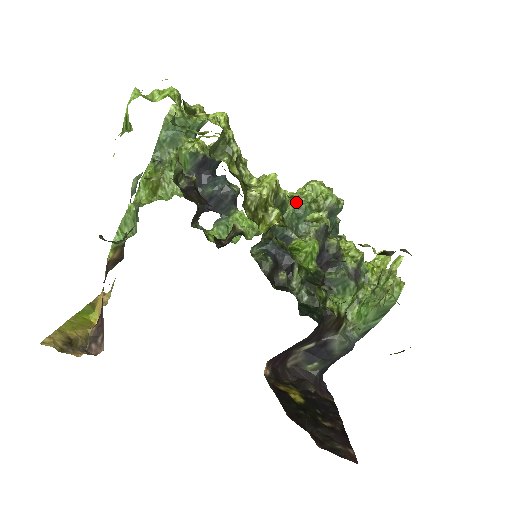
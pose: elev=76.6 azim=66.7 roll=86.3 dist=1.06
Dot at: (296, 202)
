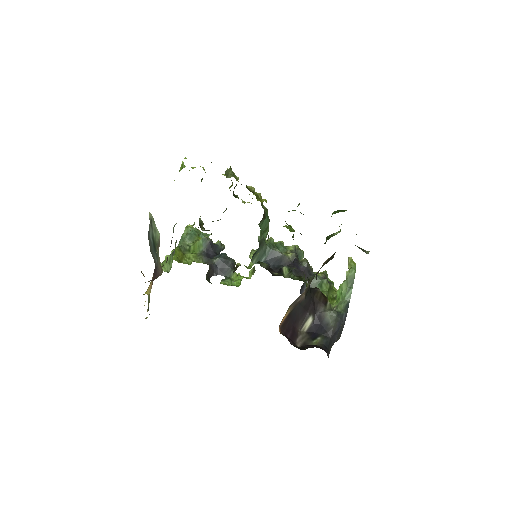
Dot at: (274, 242)
